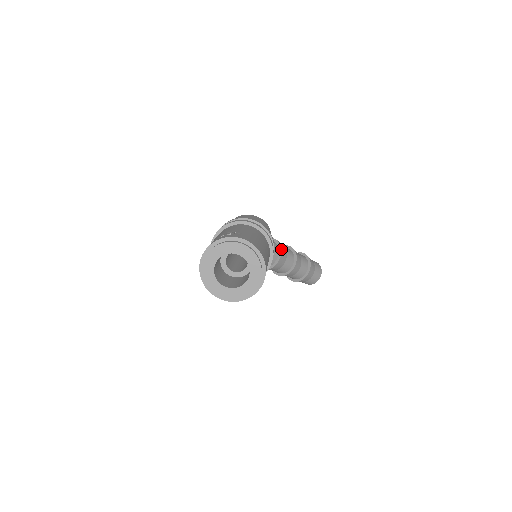
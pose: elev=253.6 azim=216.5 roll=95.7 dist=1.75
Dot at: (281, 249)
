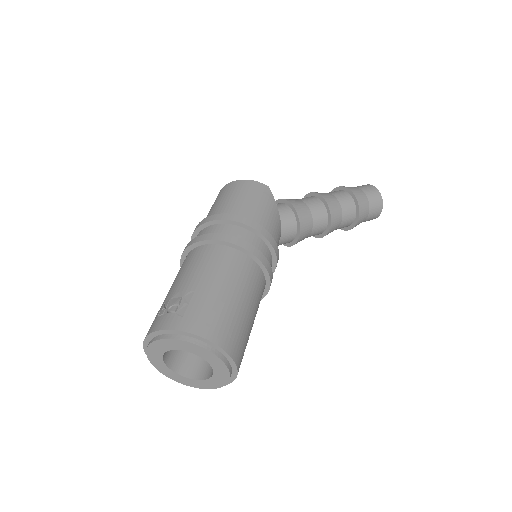
Dot at: (299, 220)
